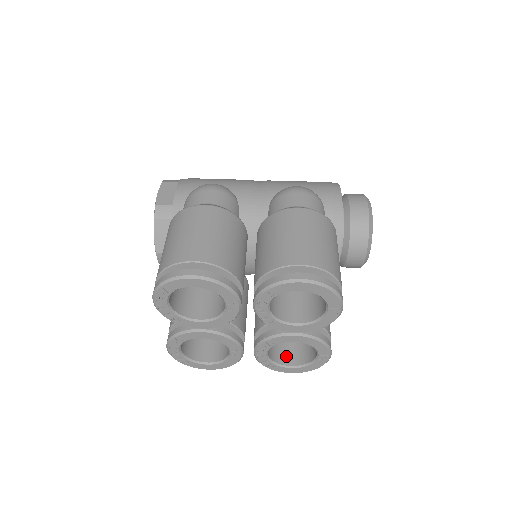
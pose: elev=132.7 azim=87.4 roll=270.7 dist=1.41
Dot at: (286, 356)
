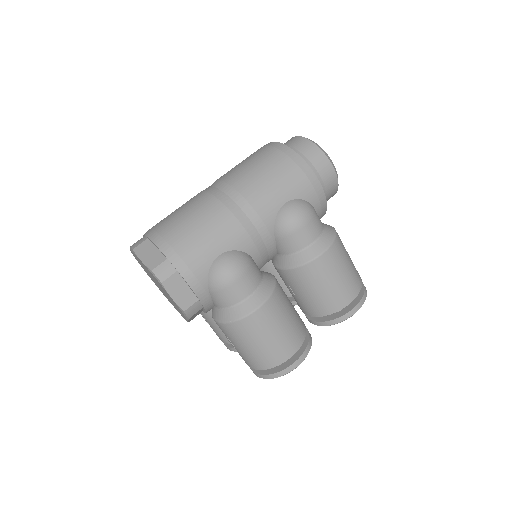
Dot at: occluded
